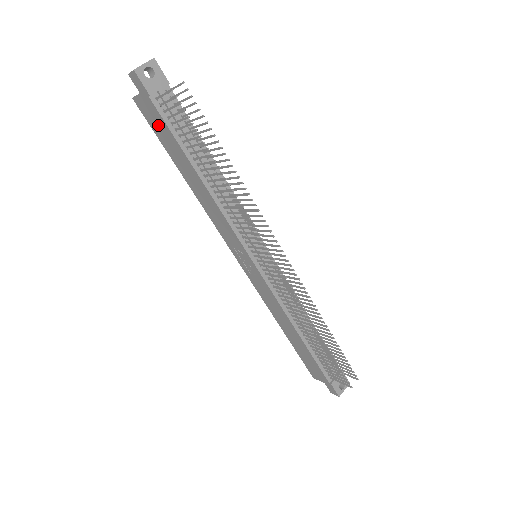
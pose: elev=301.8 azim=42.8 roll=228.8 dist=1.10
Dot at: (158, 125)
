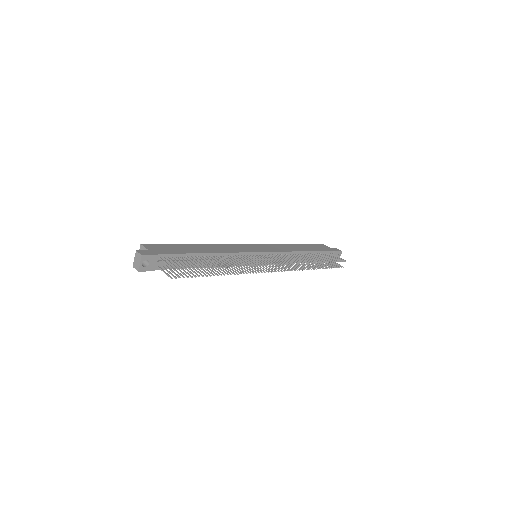
Dot at: occluded
